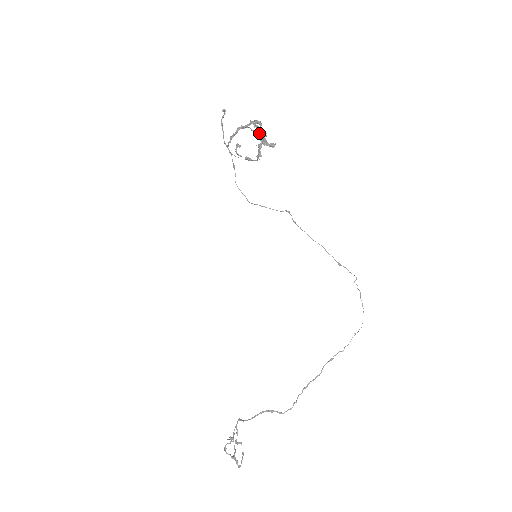
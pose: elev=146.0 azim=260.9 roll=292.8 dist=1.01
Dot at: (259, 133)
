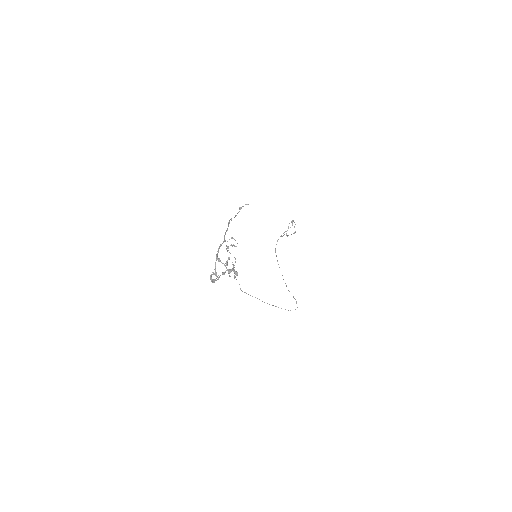
Dot at: (213, 280)
